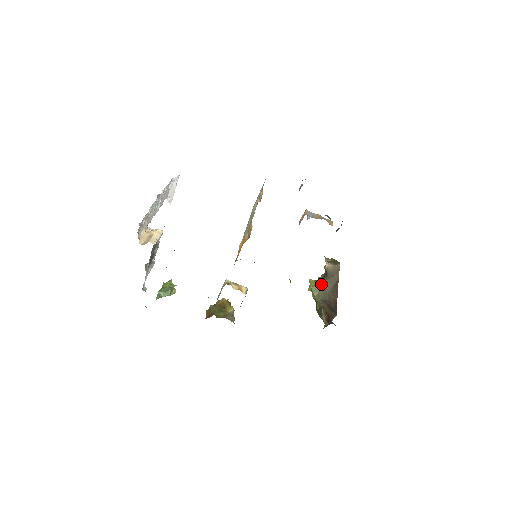
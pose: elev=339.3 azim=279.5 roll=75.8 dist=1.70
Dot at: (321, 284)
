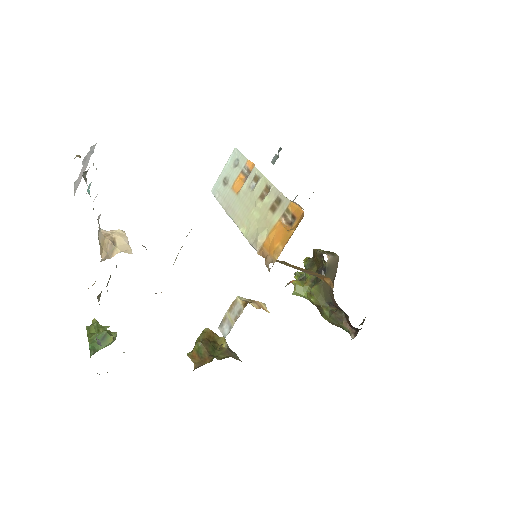
Dot at: (320, 283)
